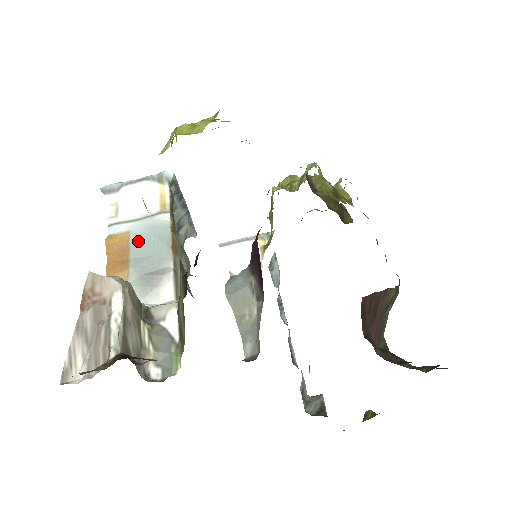
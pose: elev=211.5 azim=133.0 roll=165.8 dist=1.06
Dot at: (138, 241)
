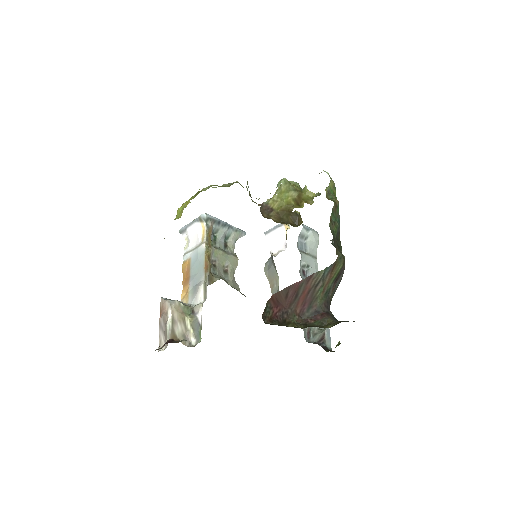
Dot at: (193, 264)
